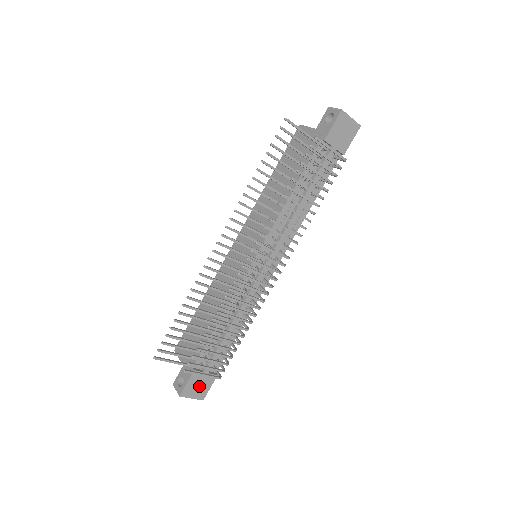
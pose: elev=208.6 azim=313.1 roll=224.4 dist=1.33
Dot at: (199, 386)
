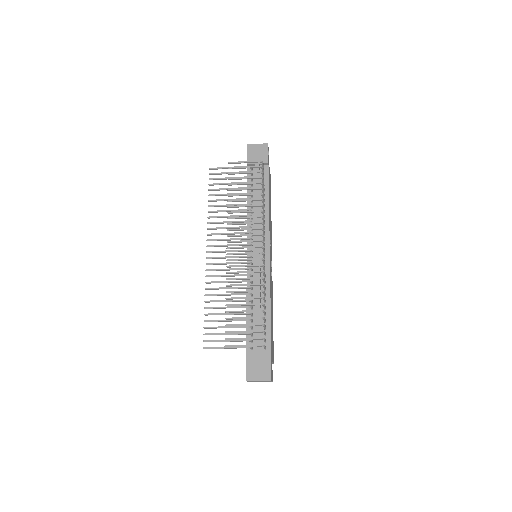
Dot at: (259, 367)
